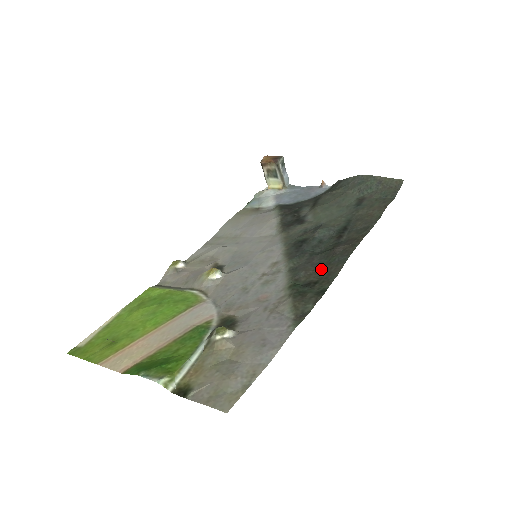
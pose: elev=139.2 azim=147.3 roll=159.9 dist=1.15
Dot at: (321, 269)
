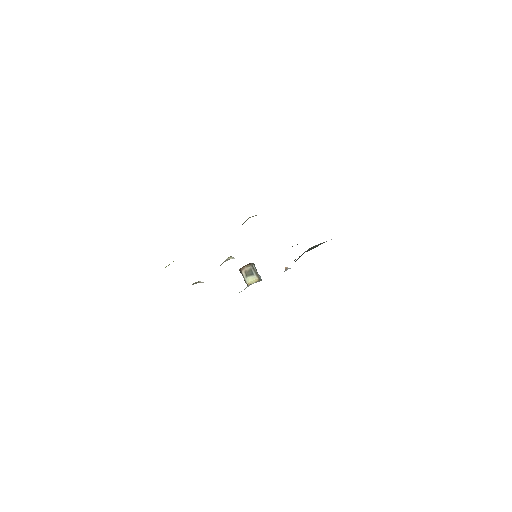
Dot at: occluded
